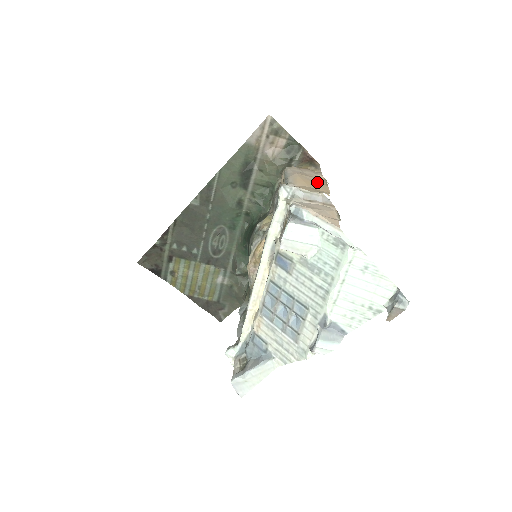
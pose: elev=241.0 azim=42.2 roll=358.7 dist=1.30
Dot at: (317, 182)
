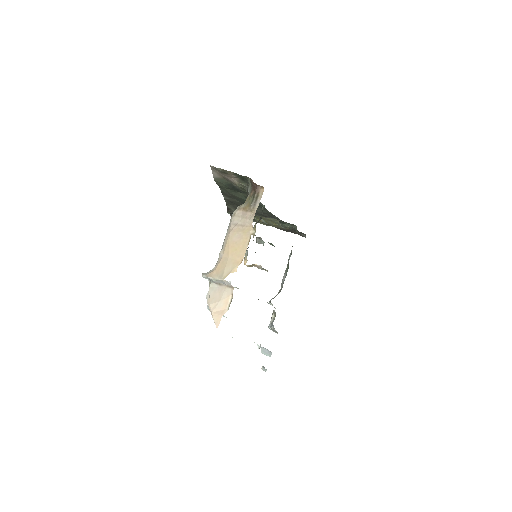
Dot at: (241, 241)
